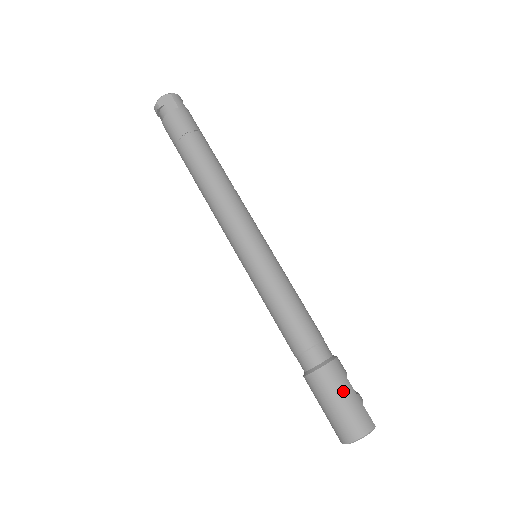
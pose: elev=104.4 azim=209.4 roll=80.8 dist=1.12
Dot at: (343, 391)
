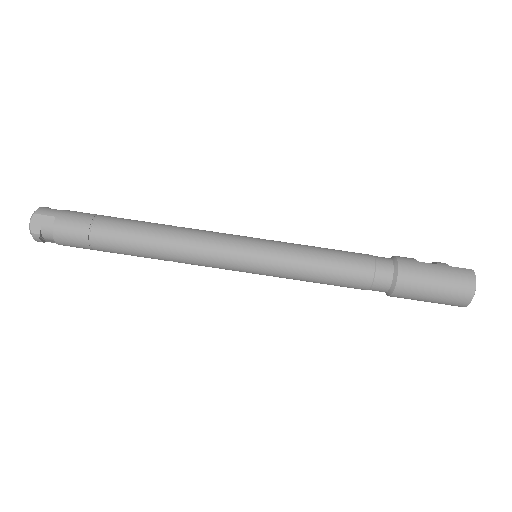
Dot at: (429, 274)
